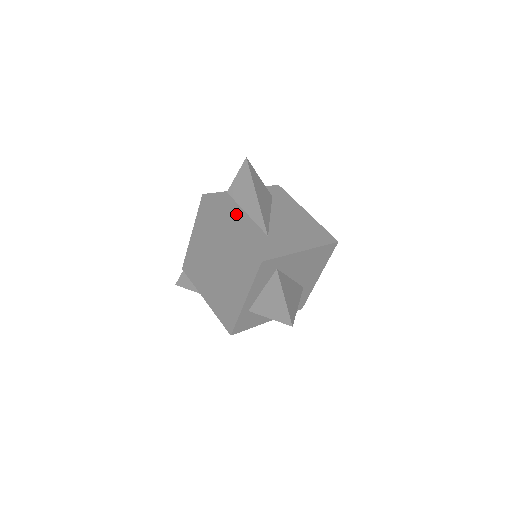
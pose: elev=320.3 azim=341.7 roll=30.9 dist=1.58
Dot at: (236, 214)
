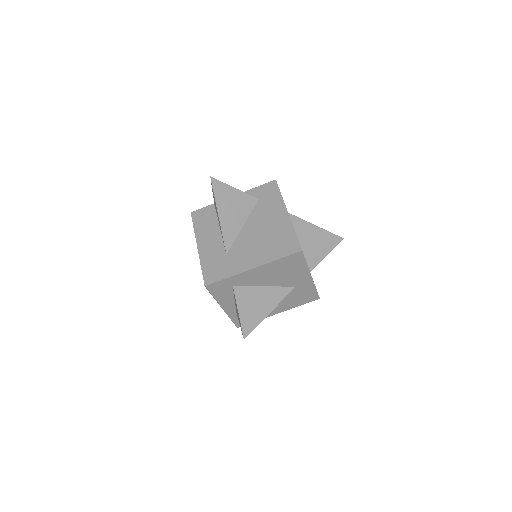
Dot at: (209, 231)
